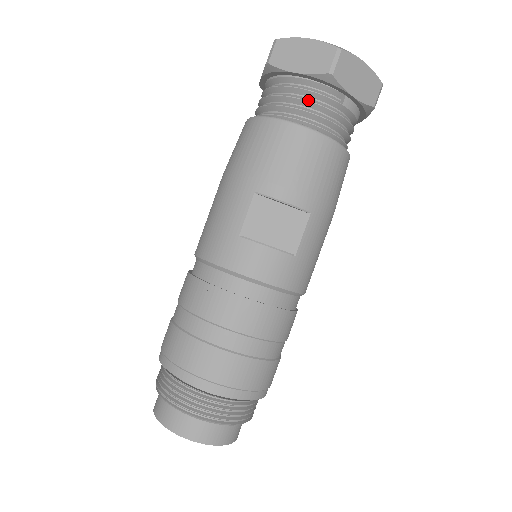
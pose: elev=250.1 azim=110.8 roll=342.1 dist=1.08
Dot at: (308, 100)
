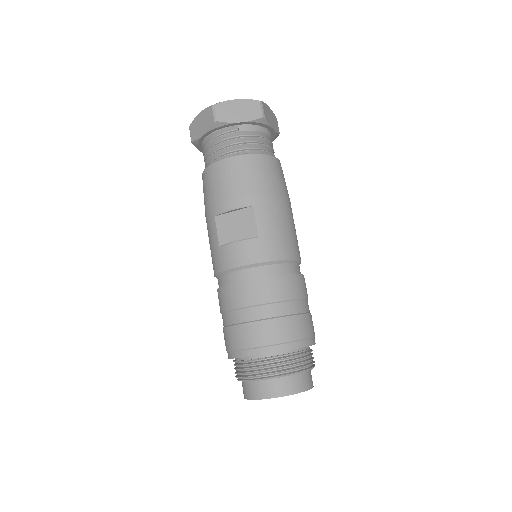
Dot at: (217, 144)
